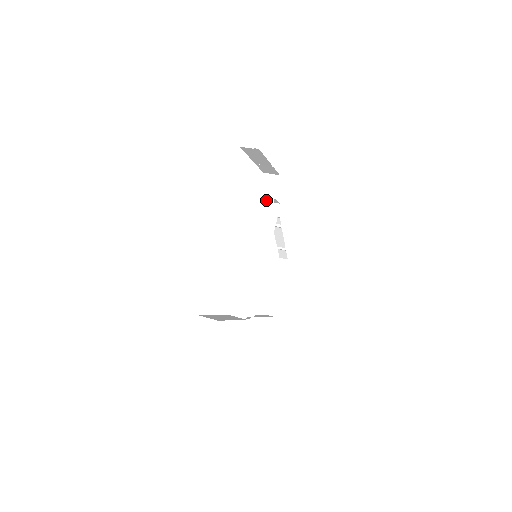
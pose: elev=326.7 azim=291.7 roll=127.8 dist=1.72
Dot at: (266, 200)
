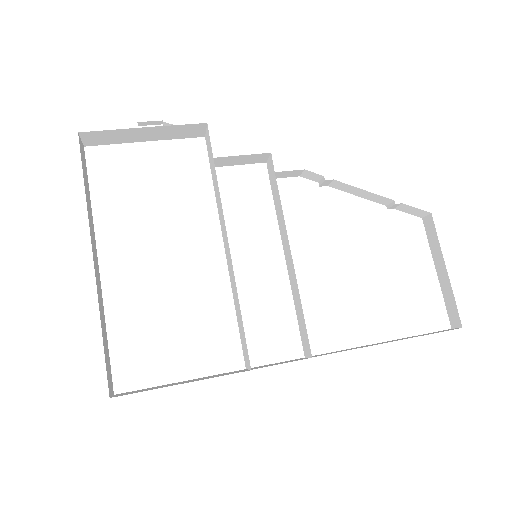
Dot at: (213, 170)
